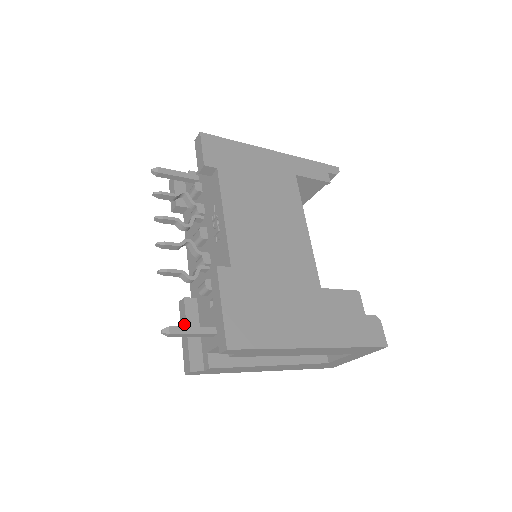
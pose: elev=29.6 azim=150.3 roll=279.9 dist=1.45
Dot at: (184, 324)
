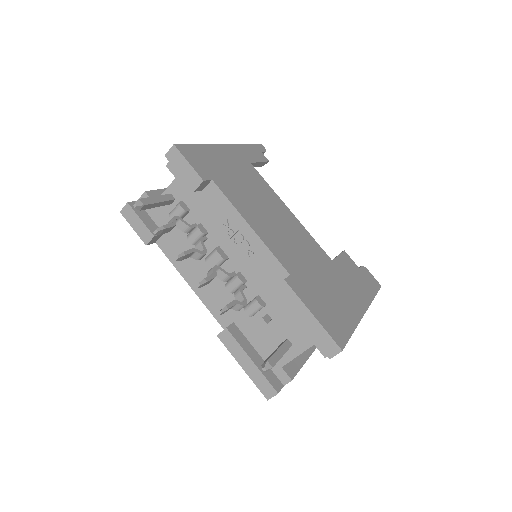
Dot at: (241, 354)
